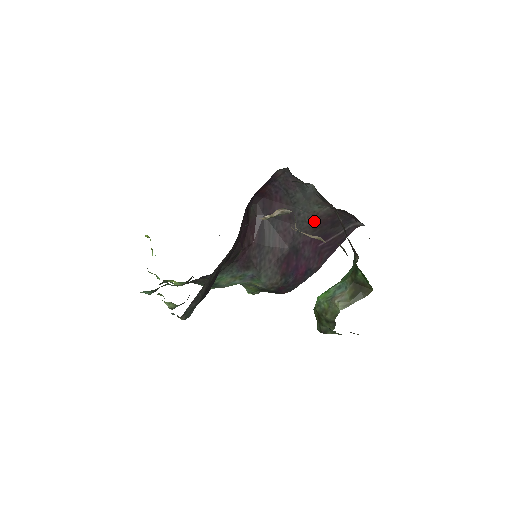
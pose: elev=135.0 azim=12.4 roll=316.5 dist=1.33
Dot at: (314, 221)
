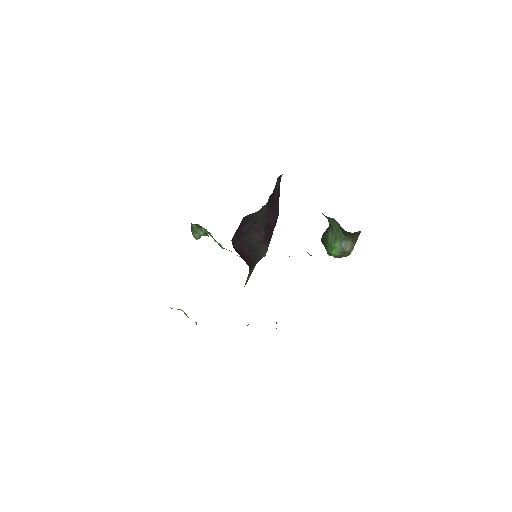
Dot at: (267, 208)
